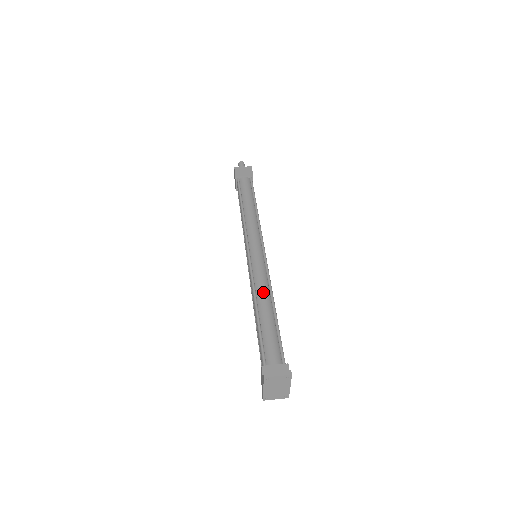
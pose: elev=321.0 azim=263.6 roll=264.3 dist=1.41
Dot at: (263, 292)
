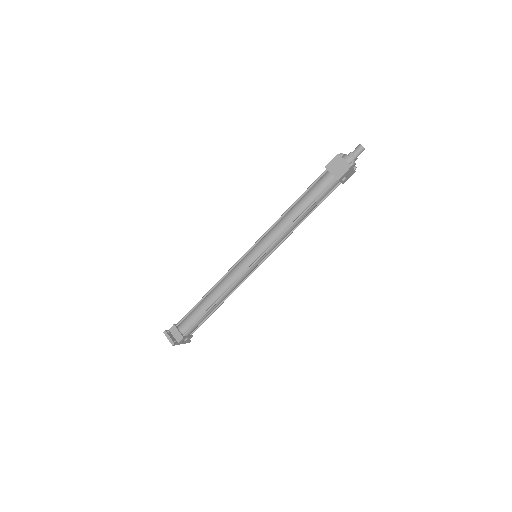
Dot at: (220, 289)
